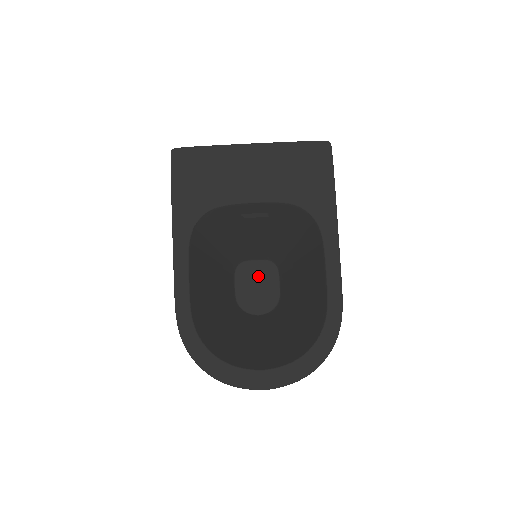
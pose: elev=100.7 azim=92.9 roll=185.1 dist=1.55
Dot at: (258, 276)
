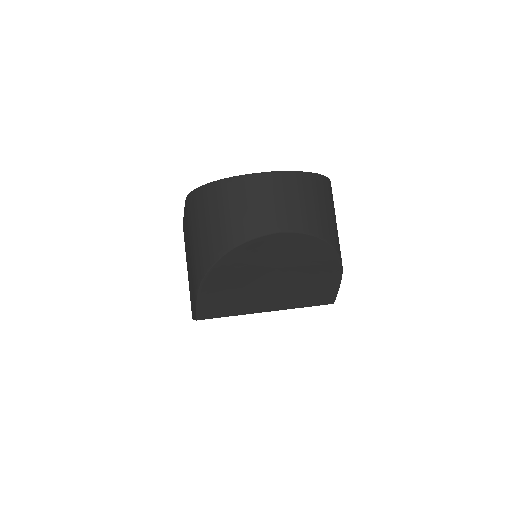
Dot at: occluded
